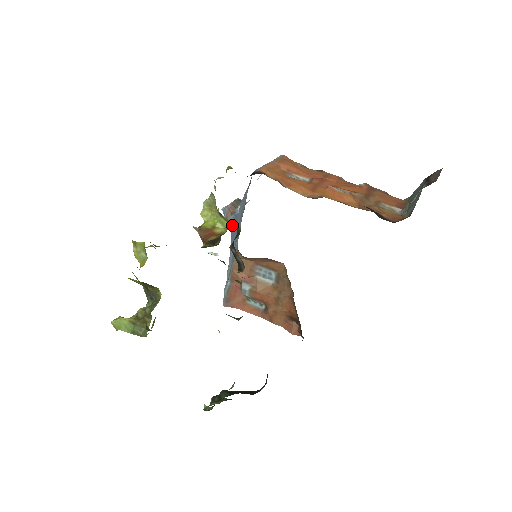
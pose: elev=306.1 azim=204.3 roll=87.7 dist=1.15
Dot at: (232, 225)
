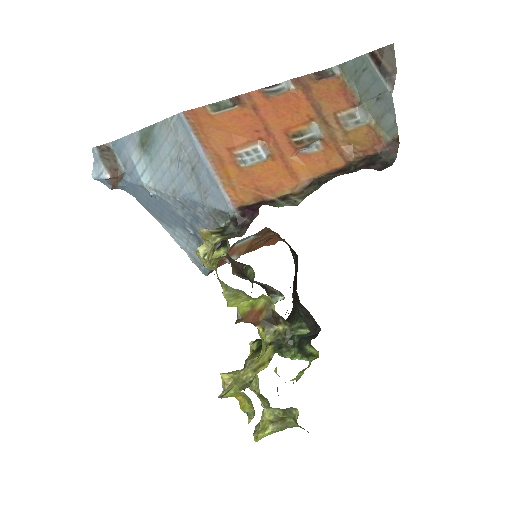
Dot at: (131, 192)
